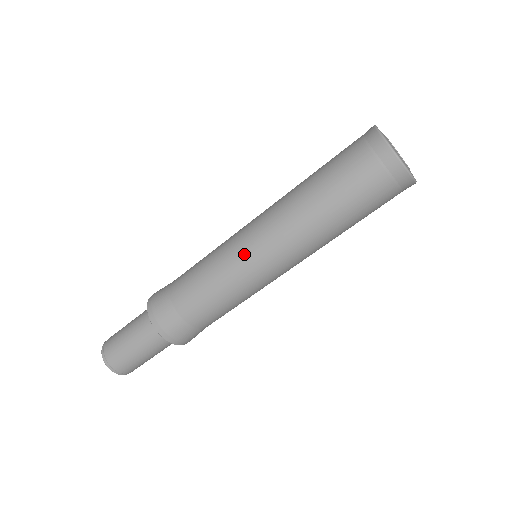
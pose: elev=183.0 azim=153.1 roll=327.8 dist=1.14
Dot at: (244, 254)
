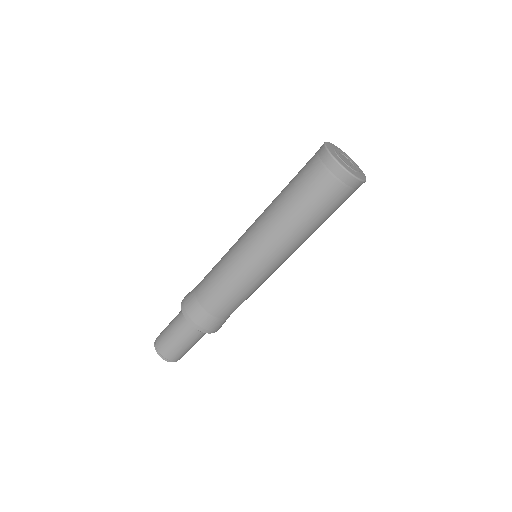
Dot at: (262, 272)
